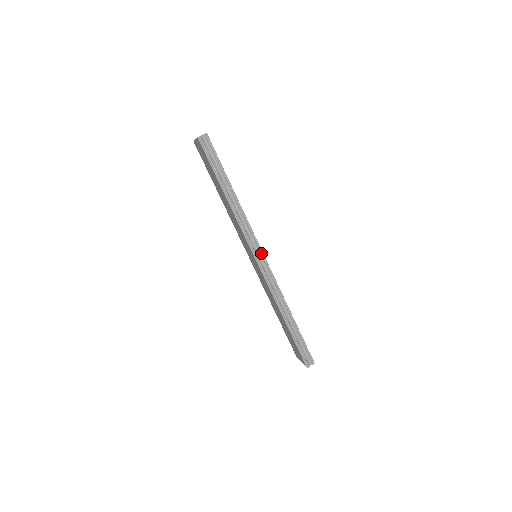
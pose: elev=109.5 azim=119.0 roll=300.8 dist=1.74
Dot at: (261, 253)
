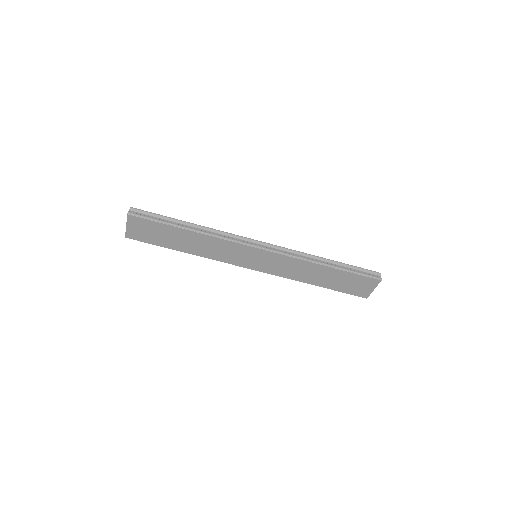
Dot at: (257, 242)
